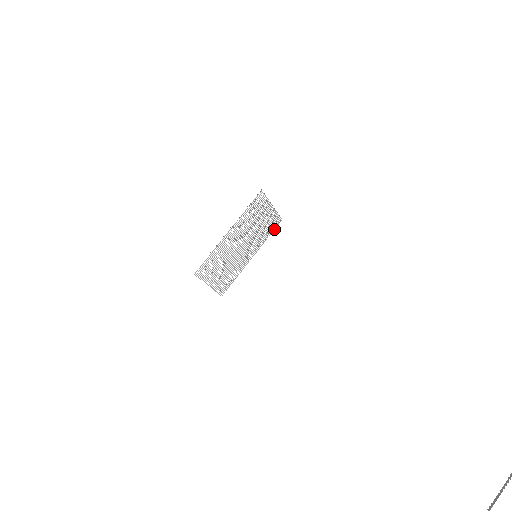
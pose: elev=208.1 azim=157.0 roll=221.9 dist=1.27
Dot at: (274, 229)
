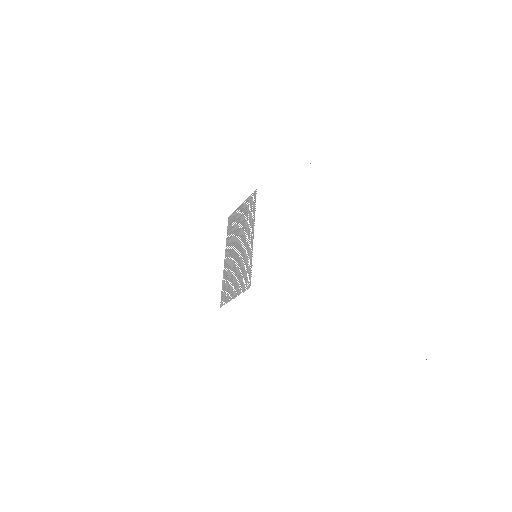
Dot at: (228, 227)
